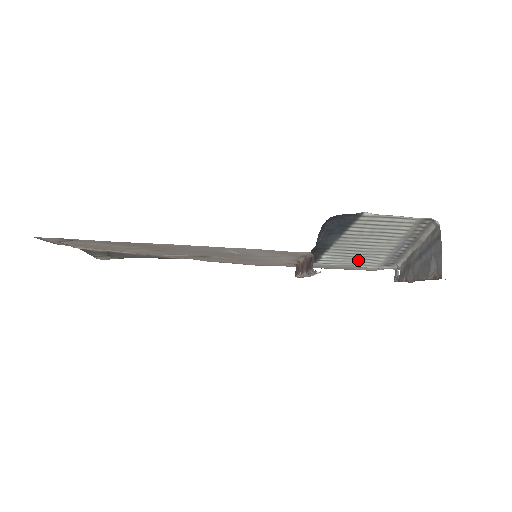
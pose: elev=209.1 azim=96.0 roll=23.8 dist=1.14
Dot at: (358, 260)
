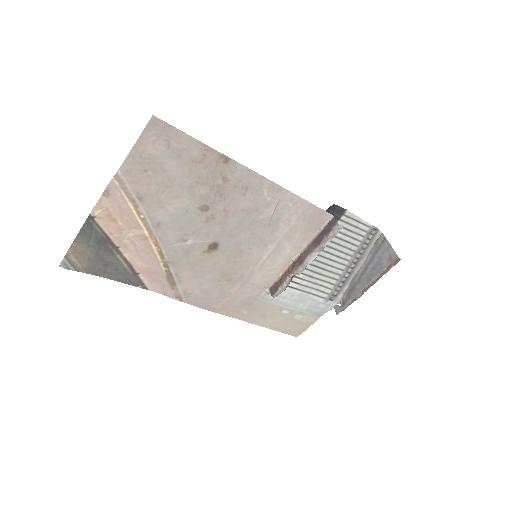
Dot at: (316, 286)
